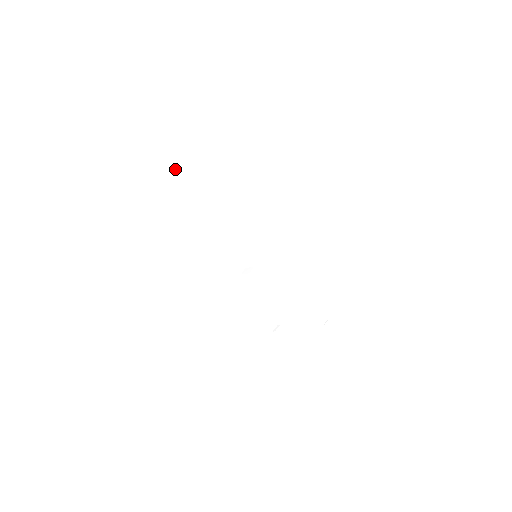
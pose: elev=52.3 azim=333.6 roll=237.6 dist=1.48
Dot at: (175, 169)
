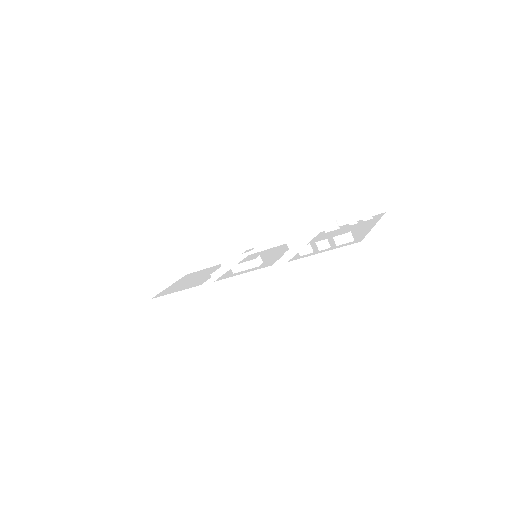
Dot at: (157, 295)
